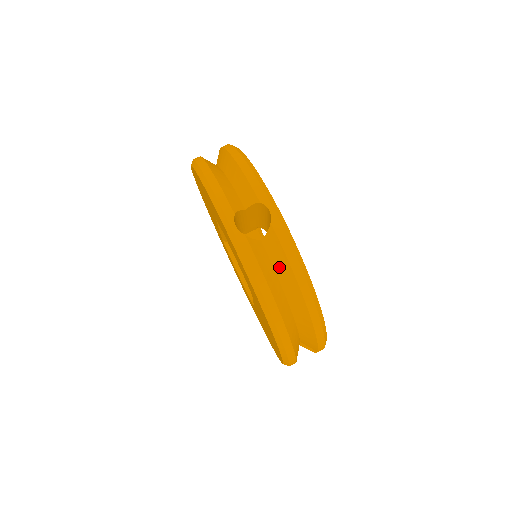
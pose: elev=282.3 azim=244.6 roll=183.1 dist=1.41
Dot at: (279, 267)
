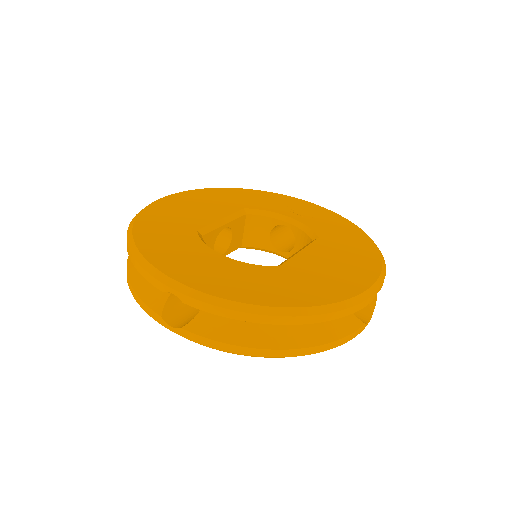
Dot at: (232, 319)
